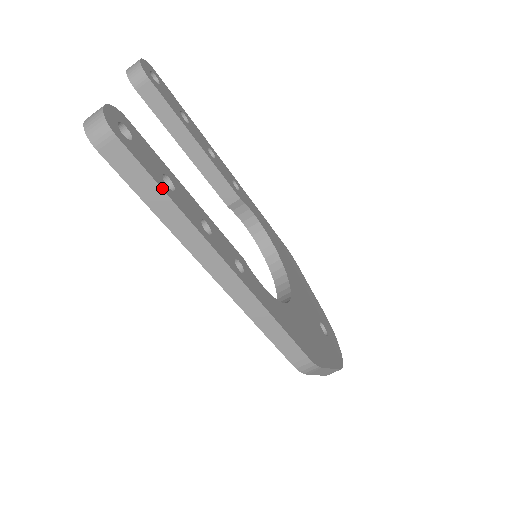
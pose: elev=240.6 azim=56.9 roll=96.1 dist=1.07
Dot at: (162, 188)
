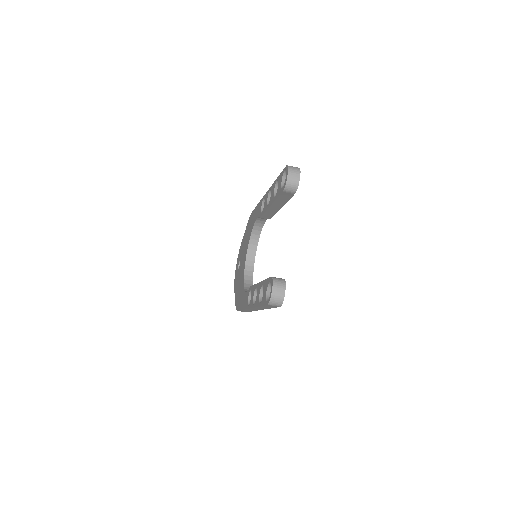
Dot at: occluded
